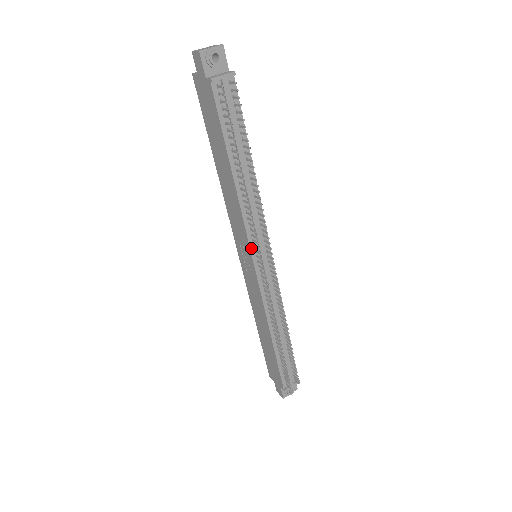
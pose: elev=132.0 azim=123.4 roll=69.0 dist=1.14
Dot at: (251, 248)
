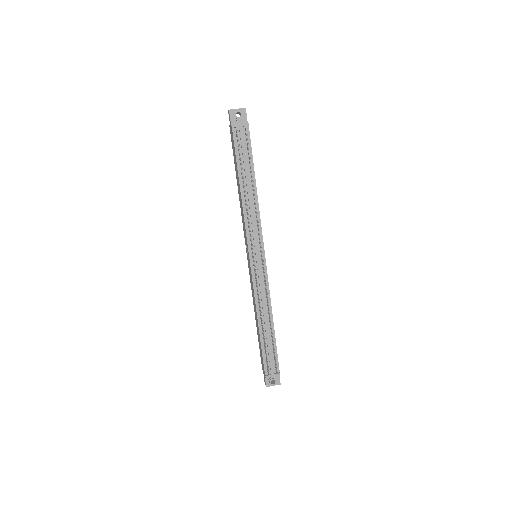
Dot at: (249, 245)
